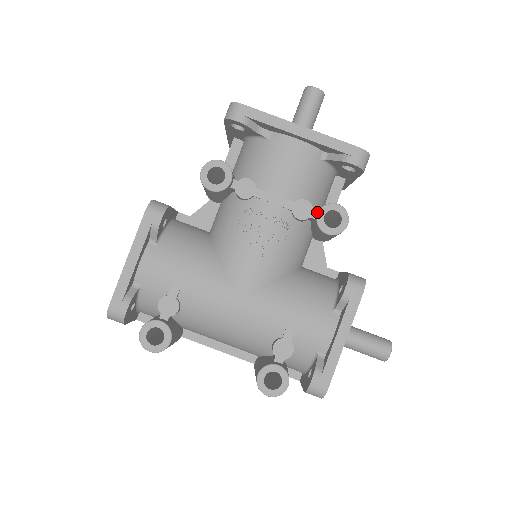
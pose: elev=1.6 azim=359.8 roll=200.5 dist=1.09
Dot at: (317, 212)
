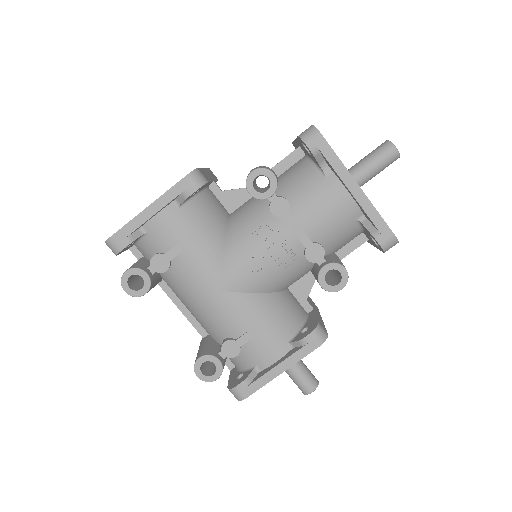
Dot at: (325, 264)
